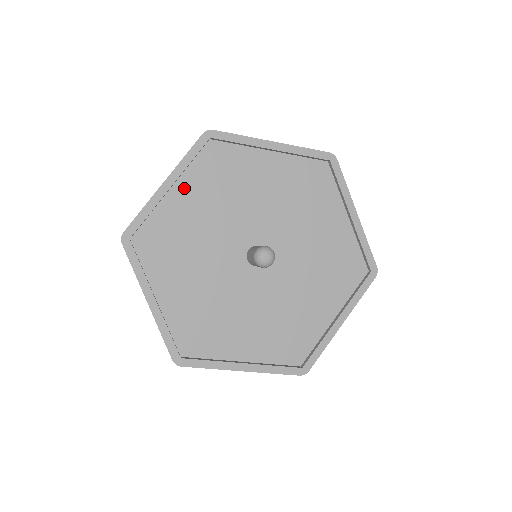
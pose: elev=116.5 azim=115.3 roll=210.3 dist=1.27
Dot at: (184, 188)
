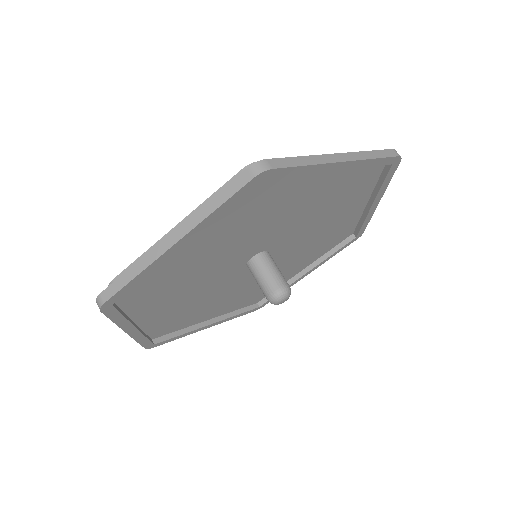
Dot at: (198, 234)
